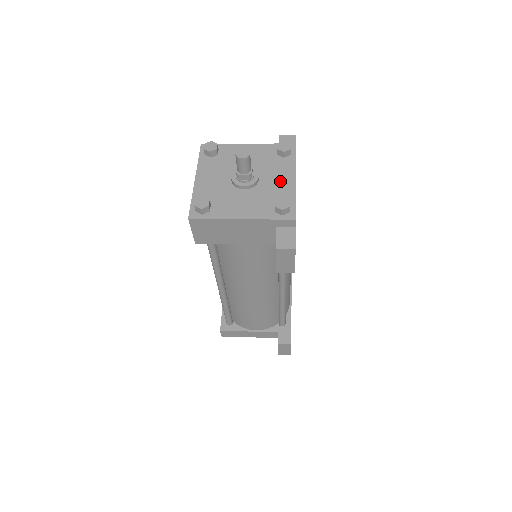
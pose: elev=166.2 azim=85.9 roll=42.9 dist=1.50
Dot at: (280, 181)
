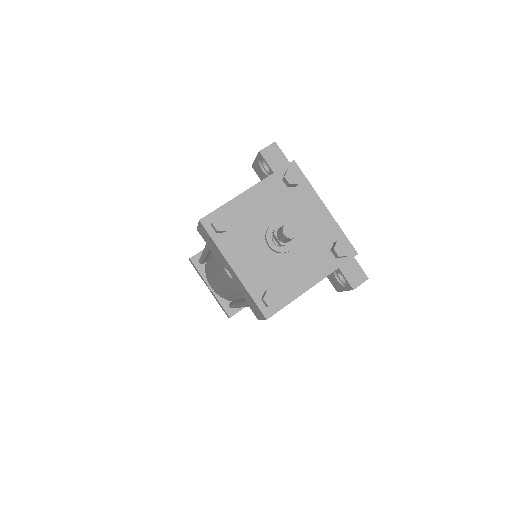
Dot at: (314, 219)
